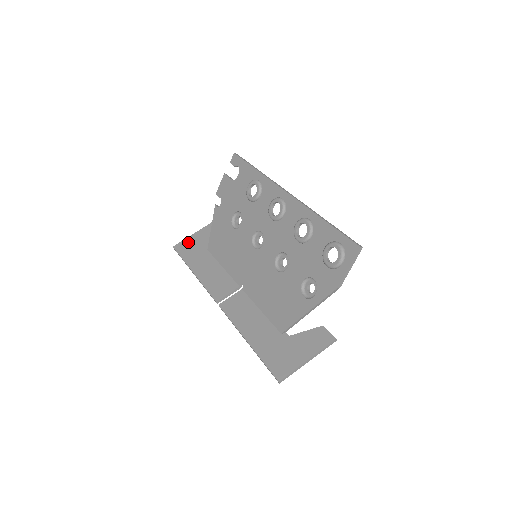
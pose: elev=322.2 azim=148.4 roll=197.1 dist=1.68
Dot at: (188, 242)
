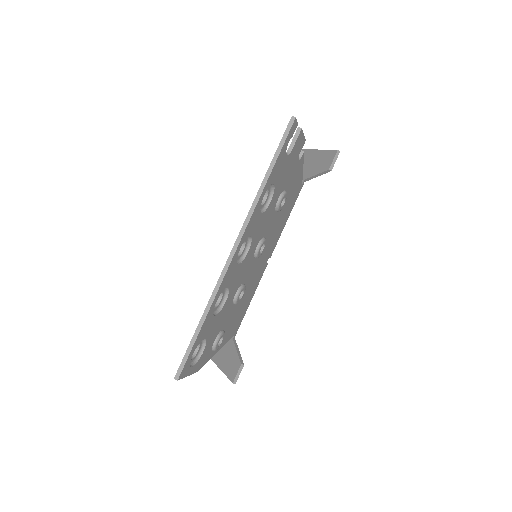
Dot at: (305, 157)
